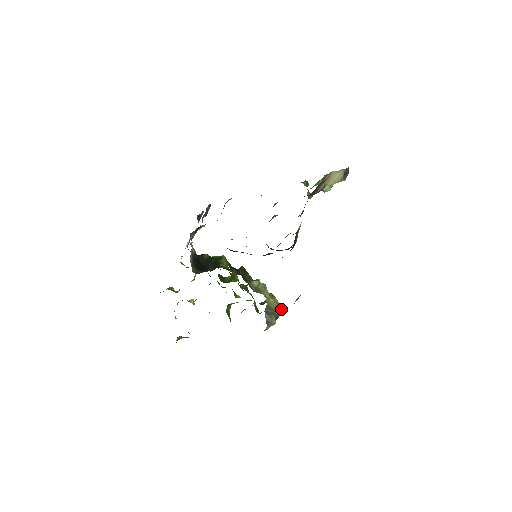
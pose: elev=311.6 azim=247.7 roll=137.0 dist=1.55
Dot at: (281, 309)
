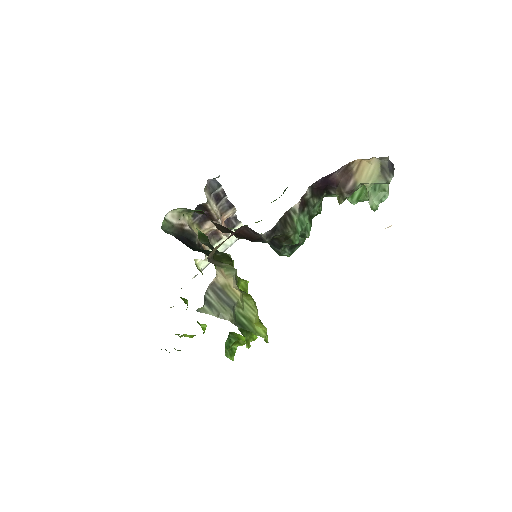
Dot at: (265, 330)
